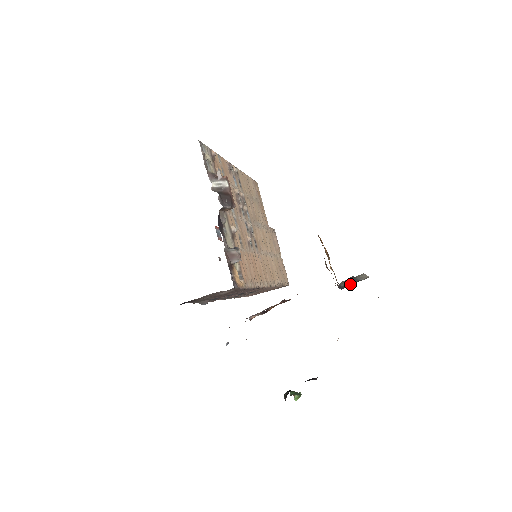
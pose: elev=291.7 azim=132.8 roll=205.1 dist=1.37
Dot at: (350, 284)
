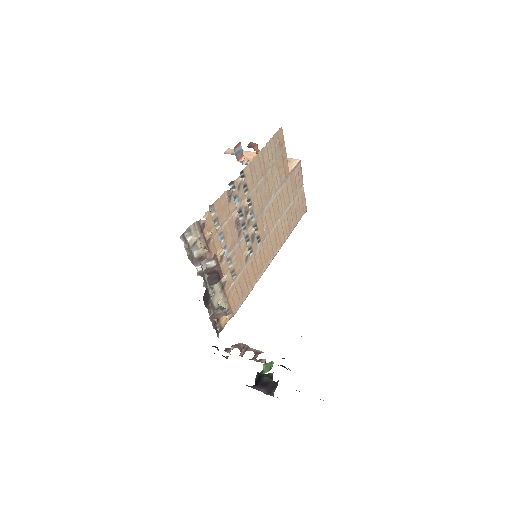
Dot at: occluded
